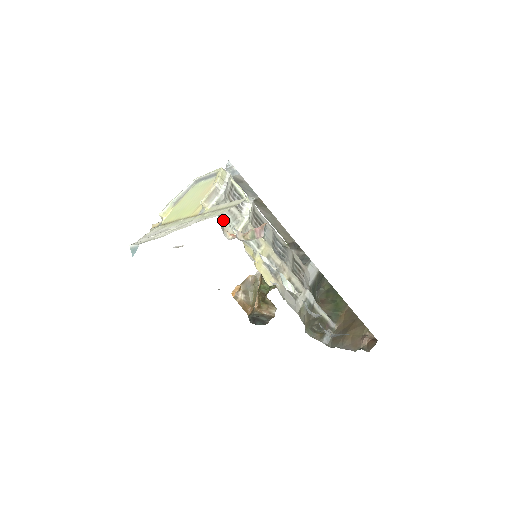
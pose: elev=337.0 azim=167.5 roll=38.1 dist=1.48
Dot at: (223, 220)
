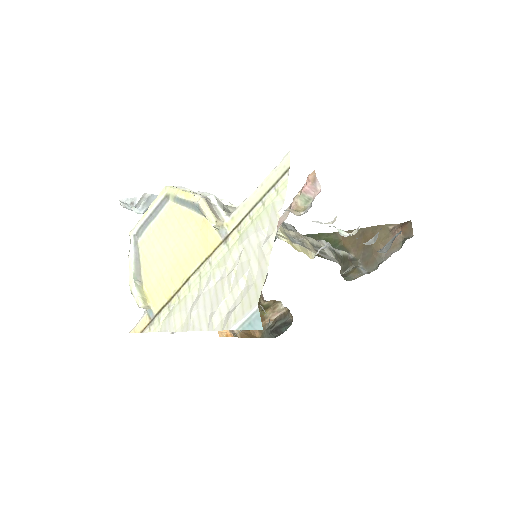
Dot at: occluded
